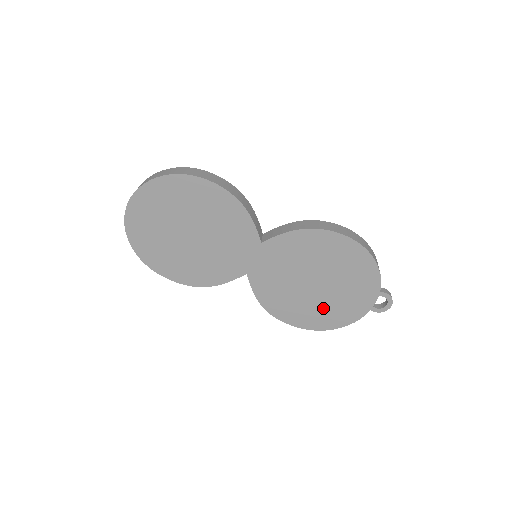
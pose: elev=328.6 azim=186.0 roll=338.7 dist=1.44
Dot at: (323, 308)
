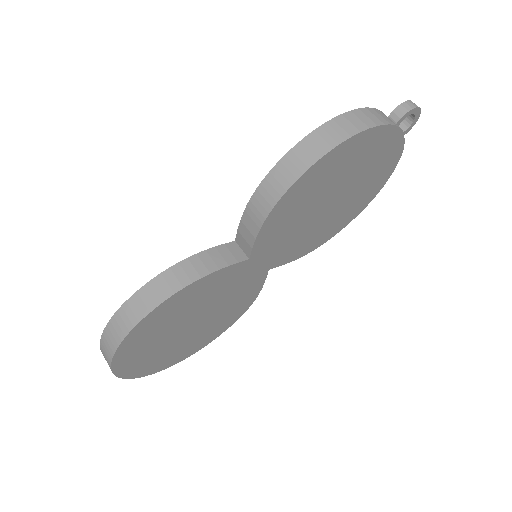
Dot at: (359, 194)
